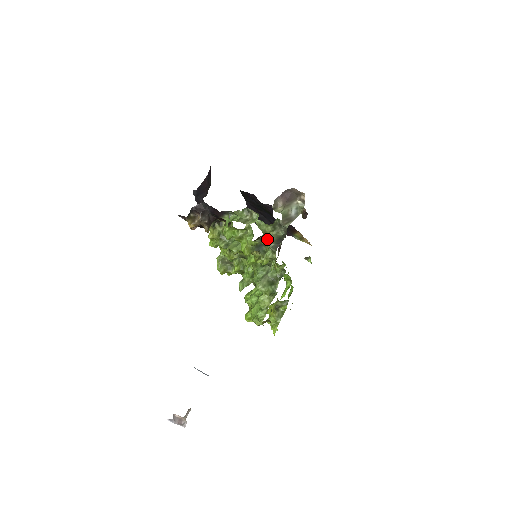
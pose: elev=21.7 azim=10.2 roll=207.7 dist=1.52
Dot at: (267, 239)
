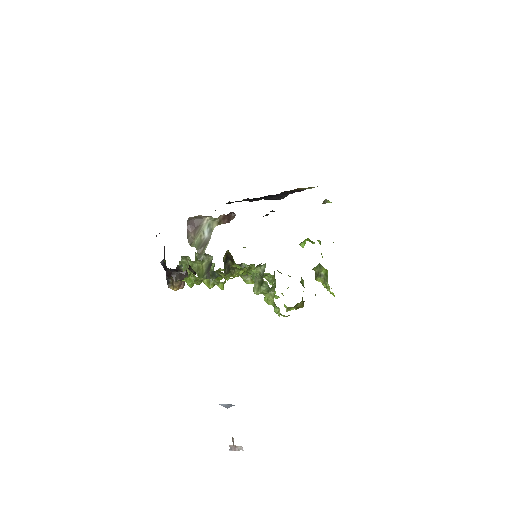
Dot at: (201, 274)
